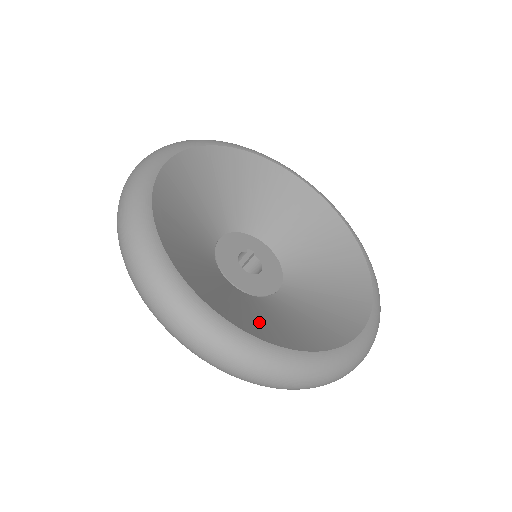
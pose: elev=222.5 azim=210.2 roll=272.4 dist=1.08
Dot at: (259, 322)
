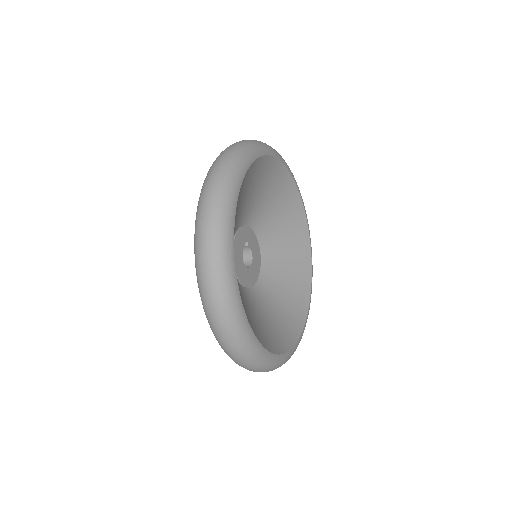
Dot at: (274, 328)
